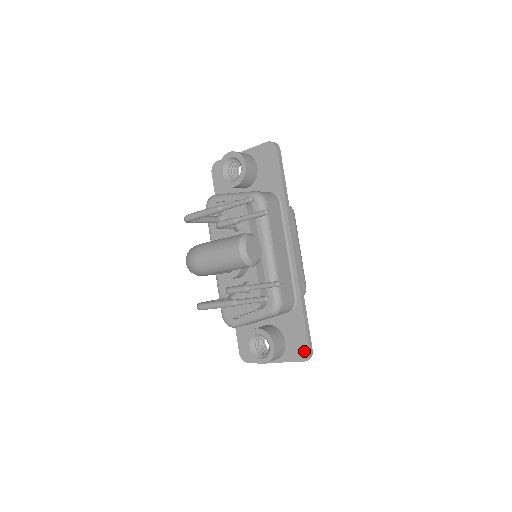
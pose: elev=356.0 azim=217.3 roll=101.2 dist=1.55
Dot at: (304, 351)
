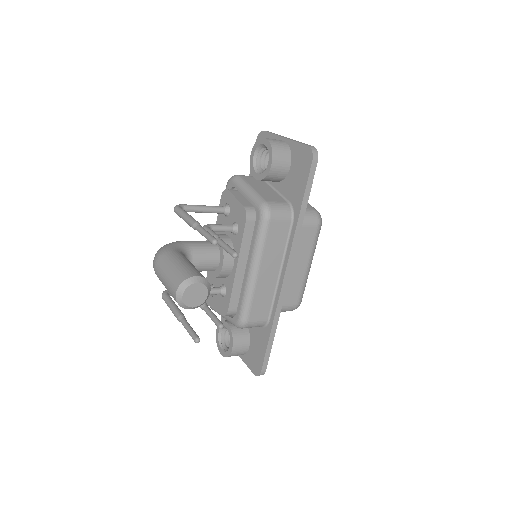
Dot at: (258, 367)
